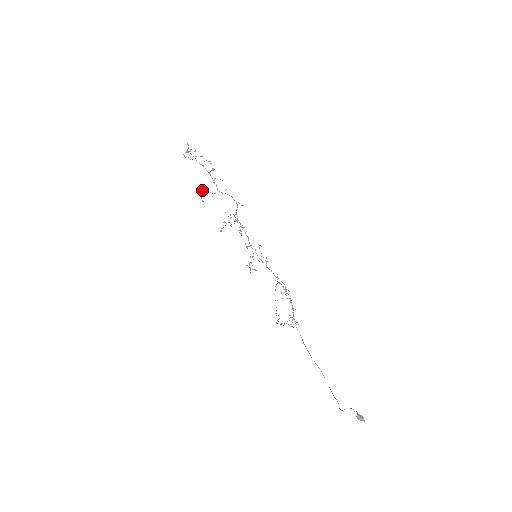
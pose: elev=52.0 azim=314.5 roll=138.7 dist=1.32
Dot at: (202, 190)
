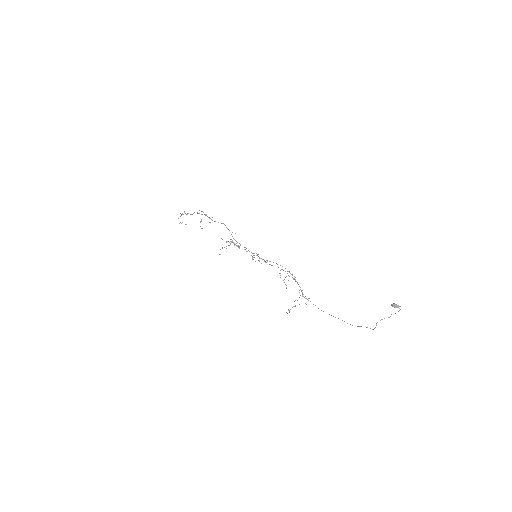
Dot at: occluded
